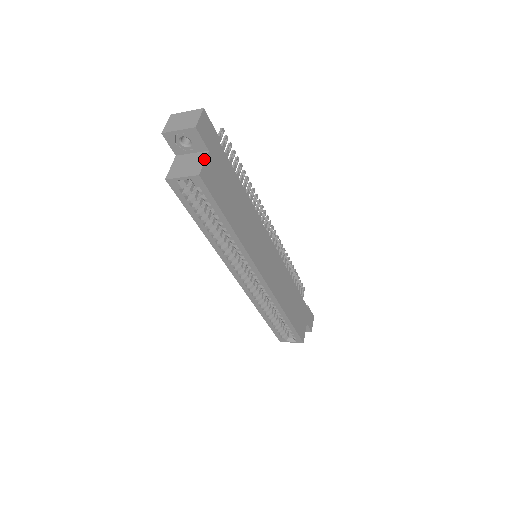
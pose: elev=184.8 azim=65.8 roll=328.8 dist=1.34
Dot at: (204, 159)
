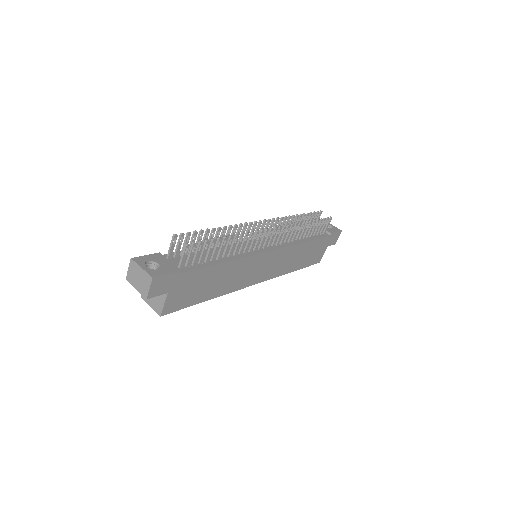
Dot at: (164, 301)
